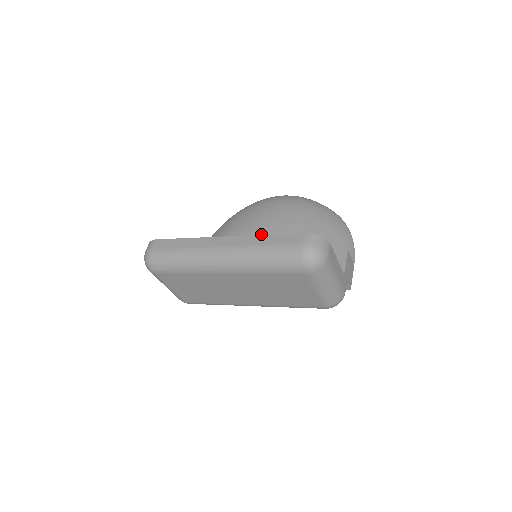
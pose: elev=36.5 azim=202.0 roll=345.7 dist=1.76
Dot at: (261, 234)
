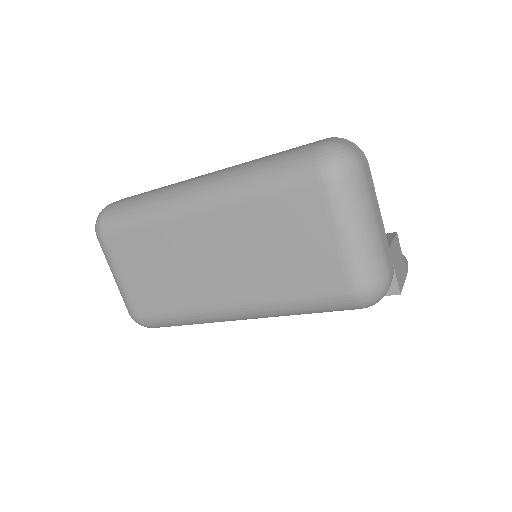
Dot at: occluded
